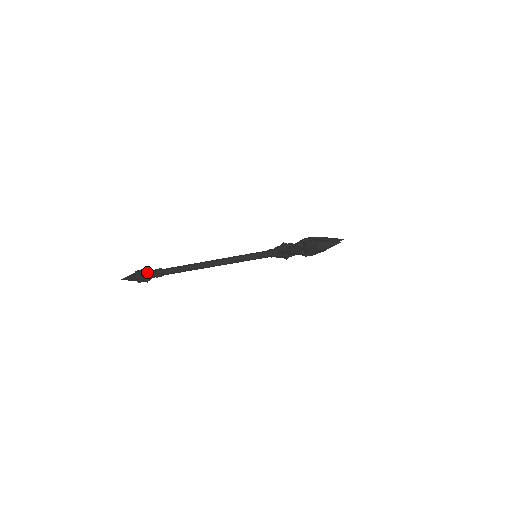
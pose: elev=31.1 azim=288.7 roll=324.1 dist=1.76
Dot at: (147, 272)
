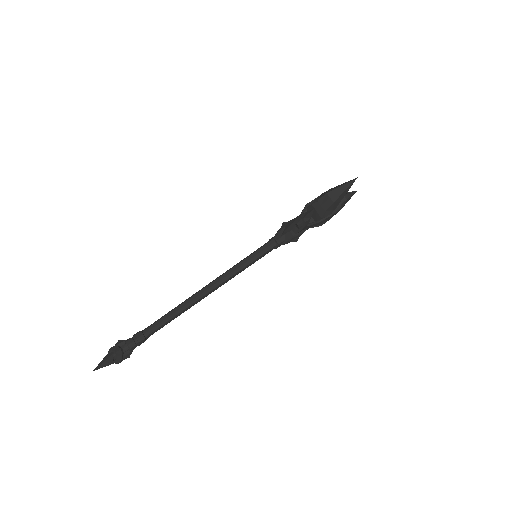
Dot at: (124, 344)
